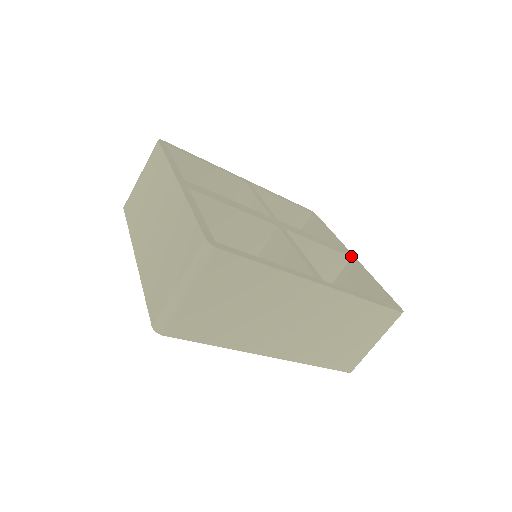
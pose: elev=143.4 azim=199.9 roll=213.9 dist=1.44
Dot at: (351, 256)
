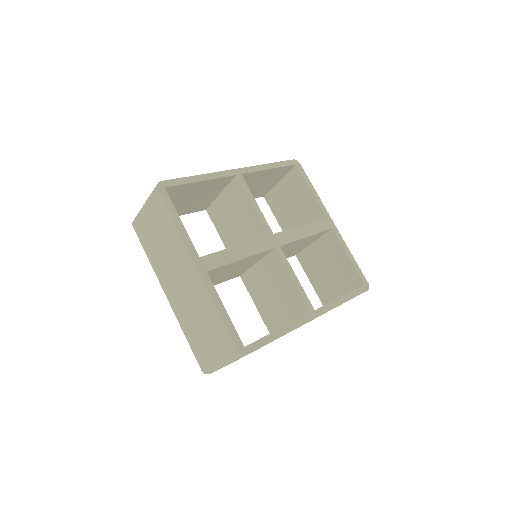
Dot at: (332, 227)
